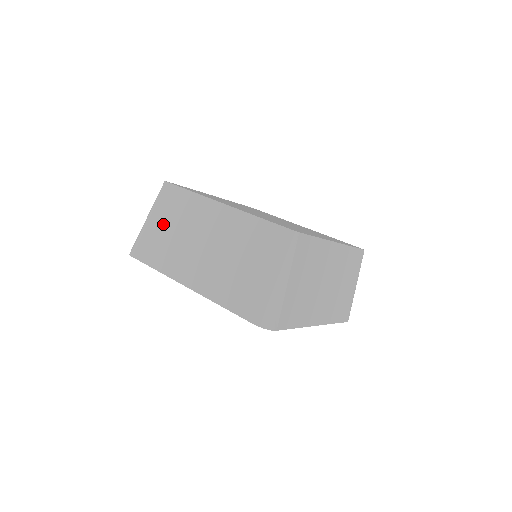
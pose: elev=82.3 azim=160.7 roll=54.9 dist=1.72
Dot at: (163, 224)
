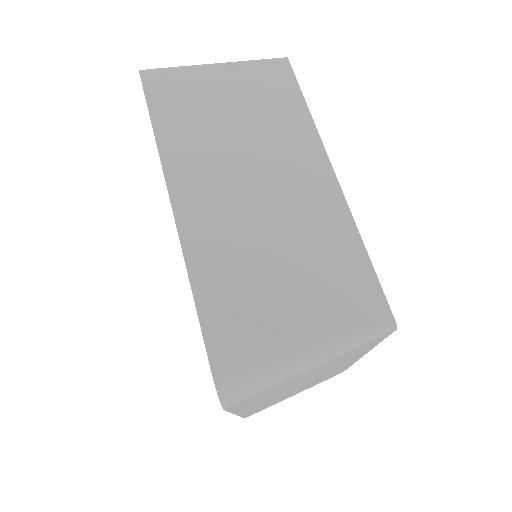
Dot at: (229, 96)
